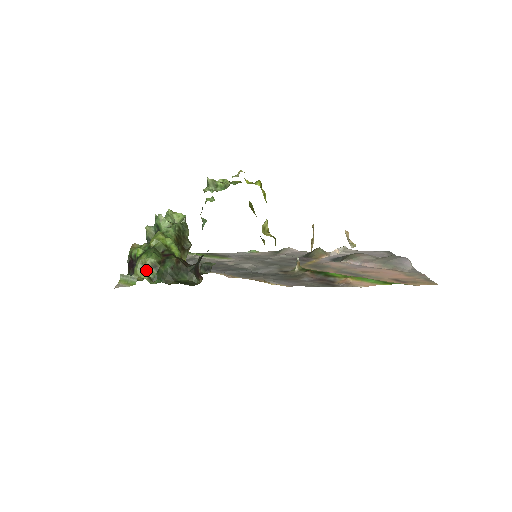
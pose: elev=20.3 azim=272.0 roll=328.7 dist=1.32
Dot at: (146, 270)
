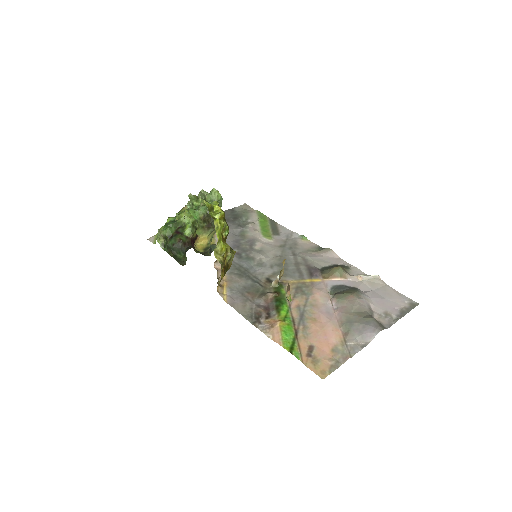
Dot at: (163, 237)
